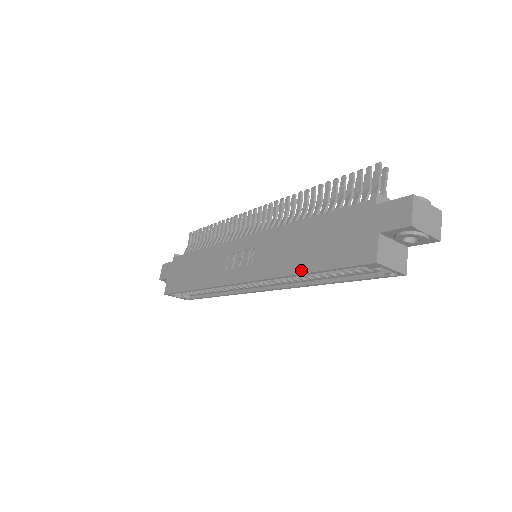
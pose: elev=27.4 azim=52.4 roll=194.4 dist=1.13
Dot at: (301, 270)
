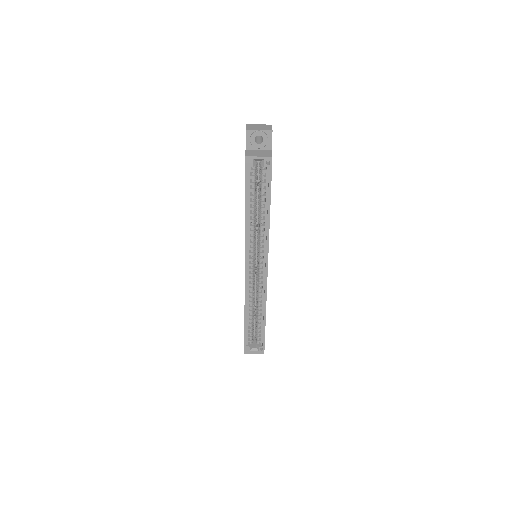
Dot at: (245, 210)
